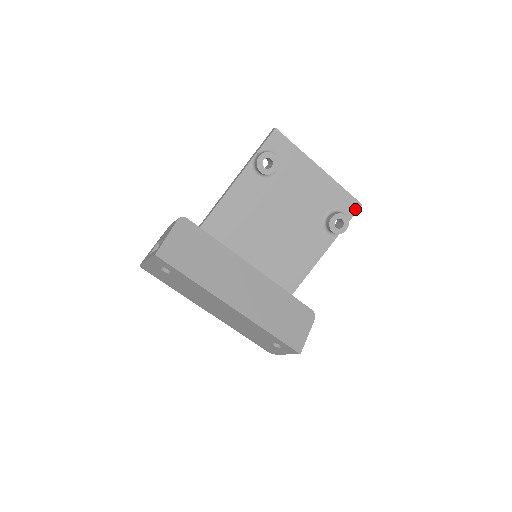
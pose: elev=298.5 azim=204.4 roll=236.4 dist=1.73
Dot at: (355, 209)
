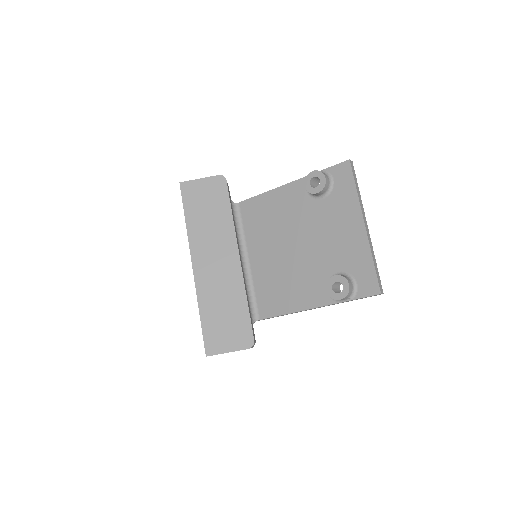
Dot at: (371, 292)
